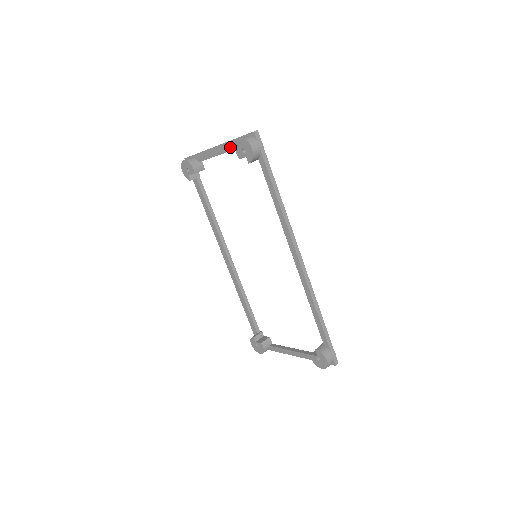
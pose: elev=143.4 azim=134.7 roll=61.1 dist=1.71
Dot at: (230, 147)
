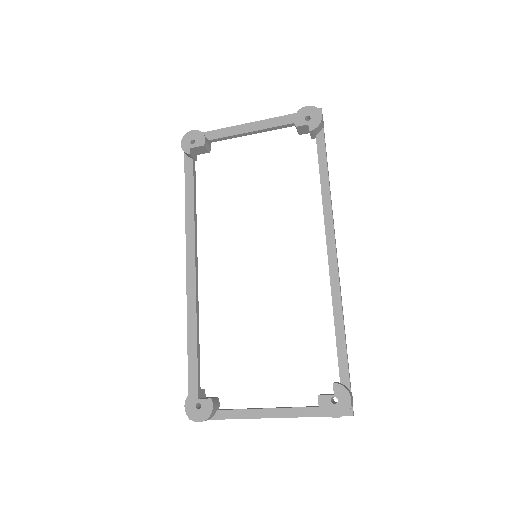
Dot at: (275, 123)
